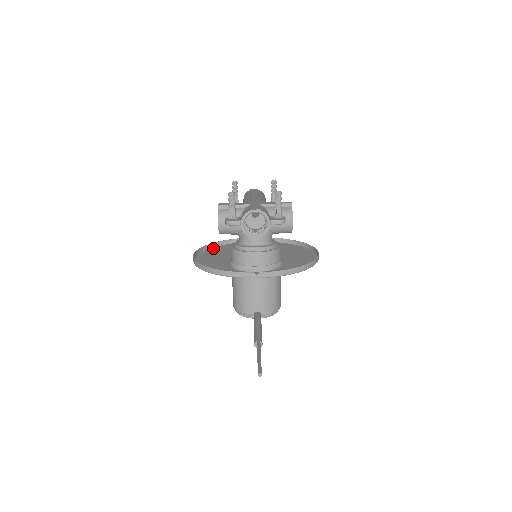
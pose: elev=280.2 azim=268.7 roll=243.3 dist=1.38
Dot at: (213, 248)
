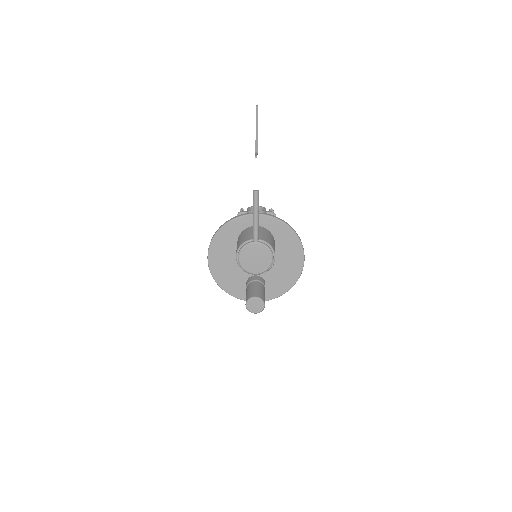
Dot at: (221, 284)
